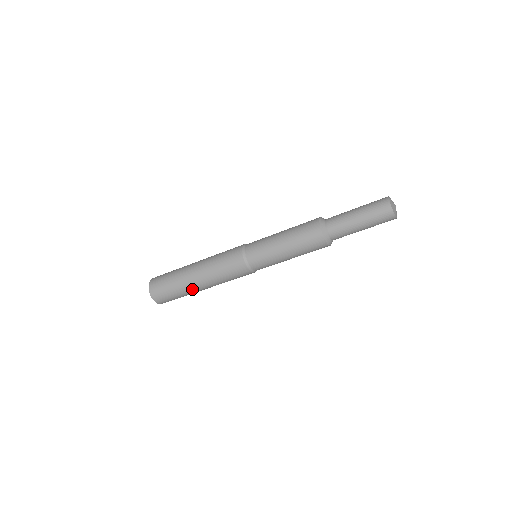
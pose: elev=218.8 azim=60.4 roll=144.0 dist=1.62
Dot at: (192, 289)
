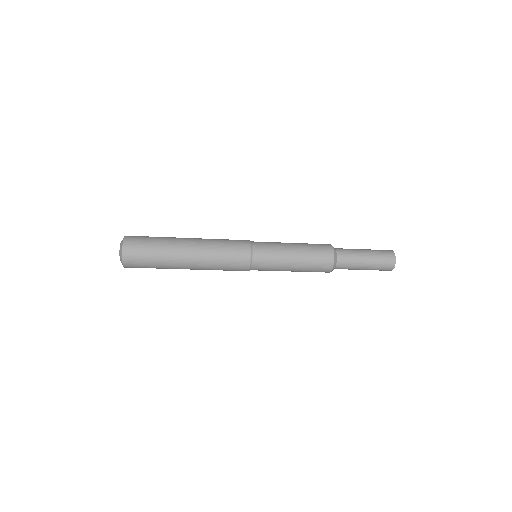
Dot at: (177, 268)
